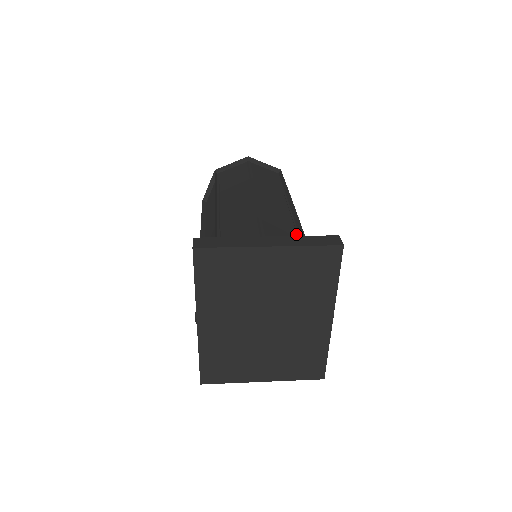
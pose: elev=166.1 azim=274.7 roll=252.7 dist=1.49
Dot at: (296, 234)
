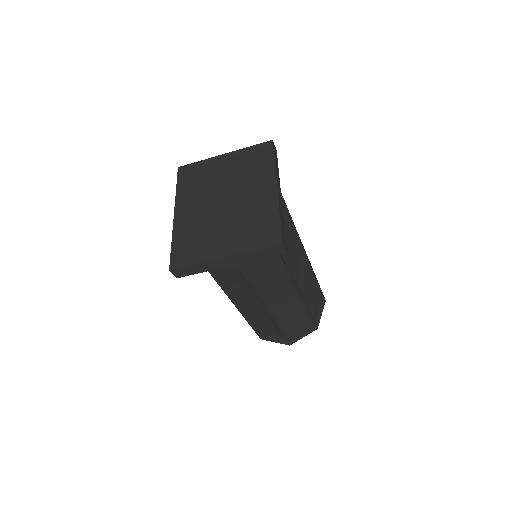
Dot at: occluded
